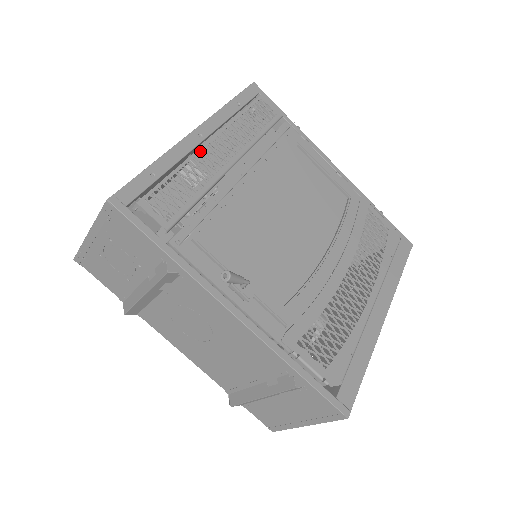
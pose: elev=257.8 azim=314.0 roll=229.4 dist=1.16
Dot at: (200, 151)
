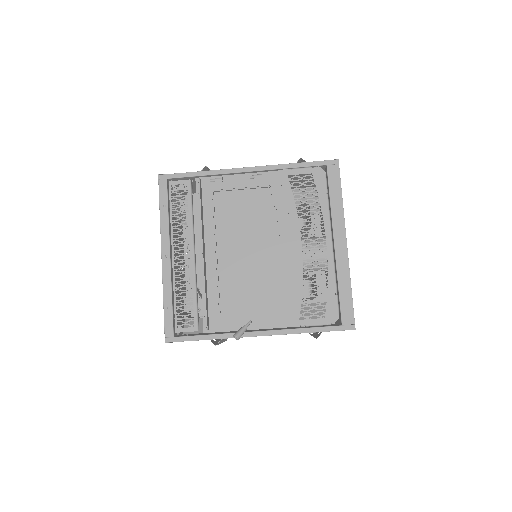
Dot at: (174, 269)
